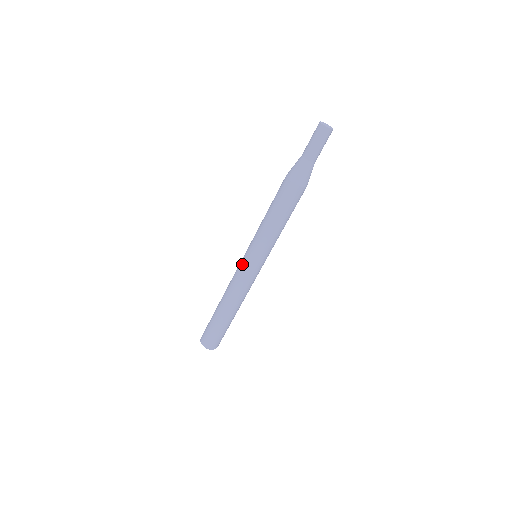
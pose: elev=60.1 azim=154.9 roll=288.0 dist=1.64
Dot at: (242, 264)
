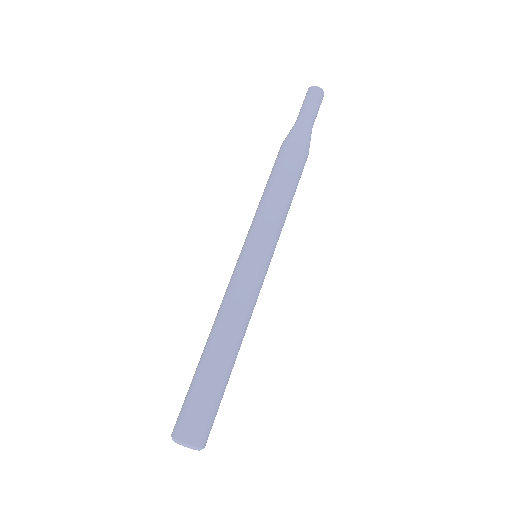
Dot at: (241, 264)
